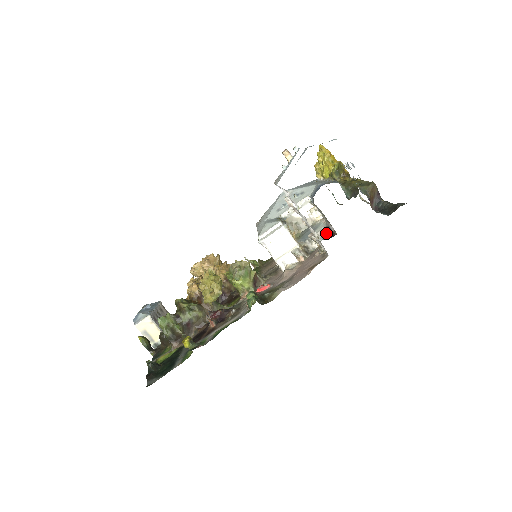
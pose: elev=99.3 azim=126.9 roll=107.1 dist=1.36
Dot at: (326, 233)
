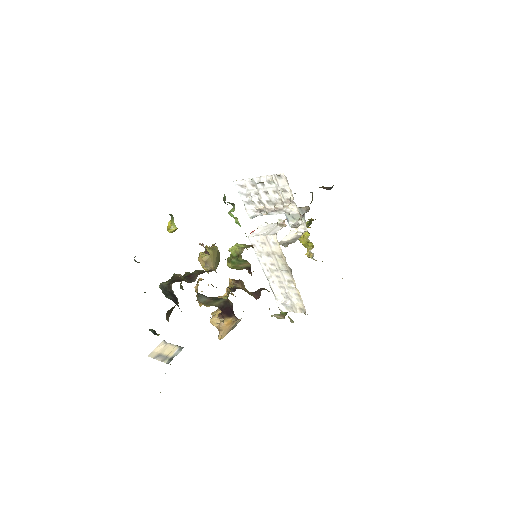
Dot at: occluded
